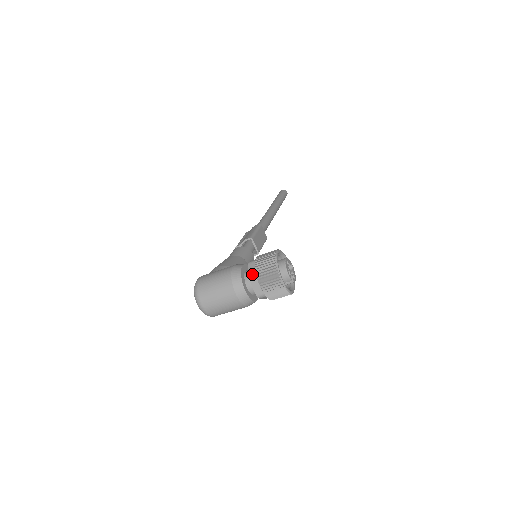
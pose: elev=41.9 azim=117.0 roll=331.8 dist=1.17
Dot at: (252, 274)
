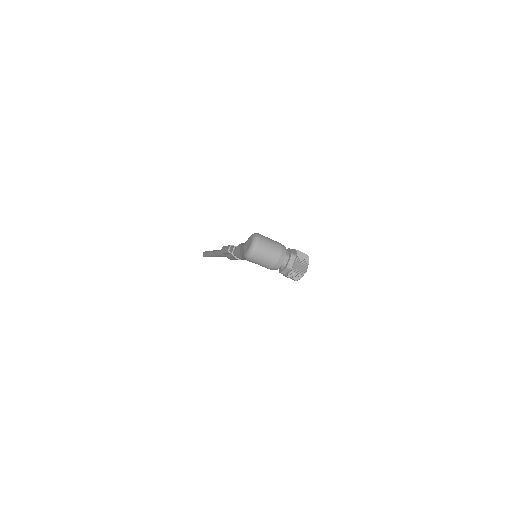
Dot at: (294, 253)
